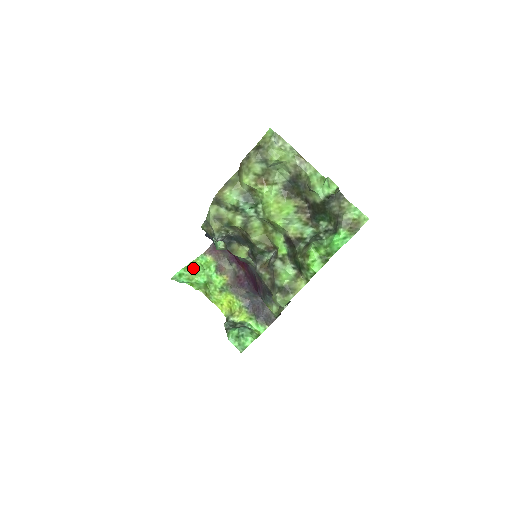
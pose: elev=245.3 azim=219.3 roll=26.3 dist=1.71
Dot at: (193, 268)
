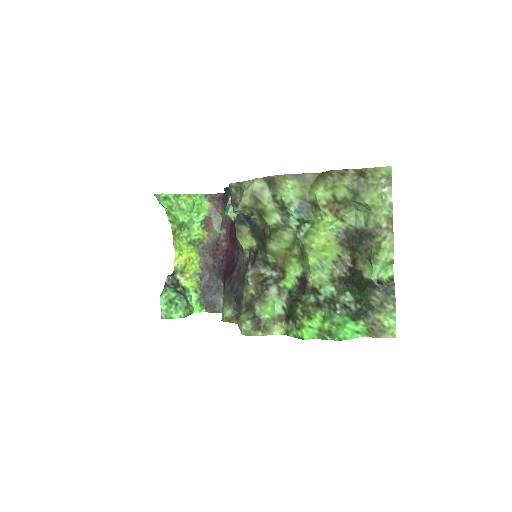
Dot at: (184, 201)
